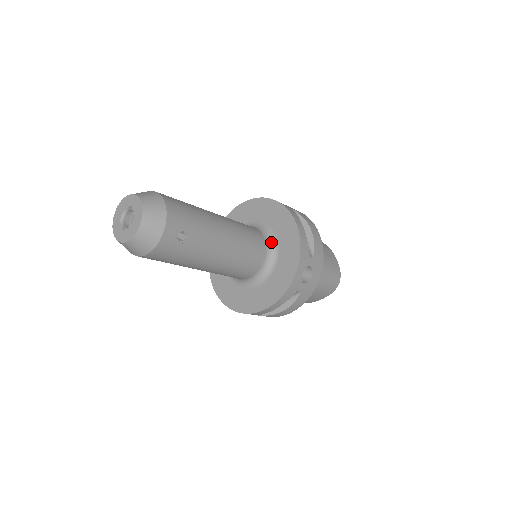
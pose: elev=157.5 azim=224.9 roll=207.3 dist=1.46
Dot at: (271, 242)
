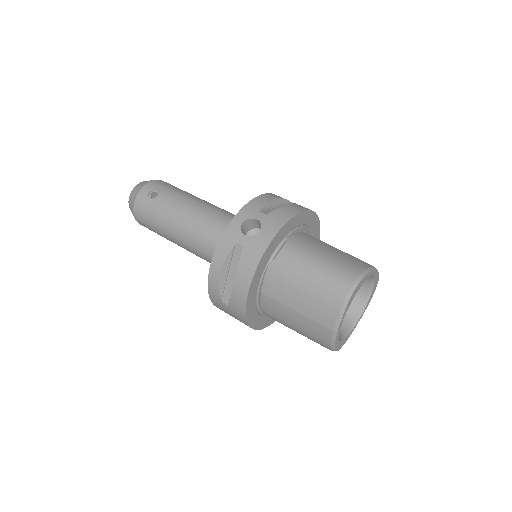
Dot at: occluded
